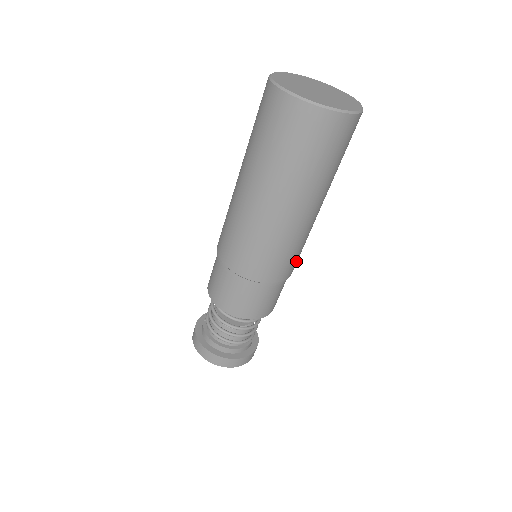
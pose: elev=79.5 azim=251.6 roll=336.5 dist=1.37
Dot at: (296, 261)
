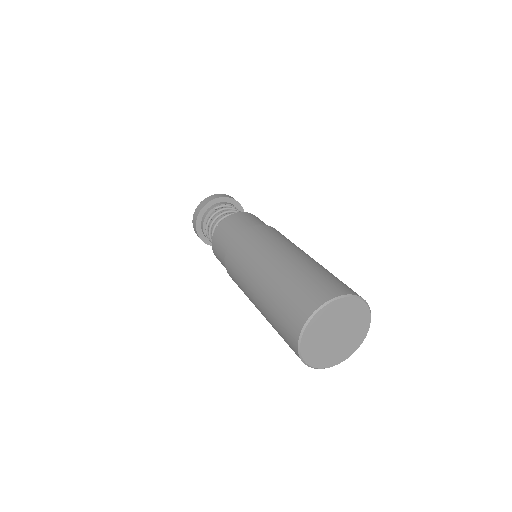
Dot at: occluded
